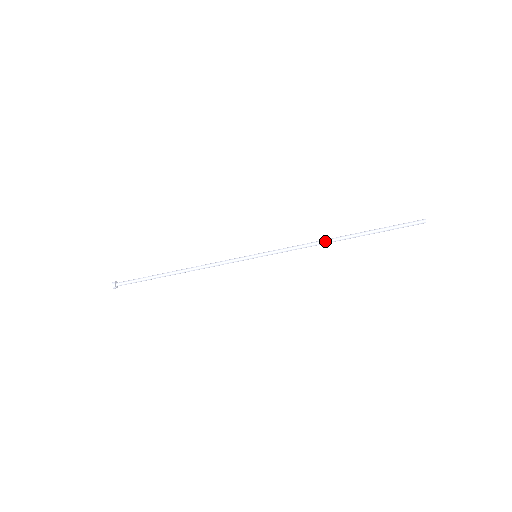
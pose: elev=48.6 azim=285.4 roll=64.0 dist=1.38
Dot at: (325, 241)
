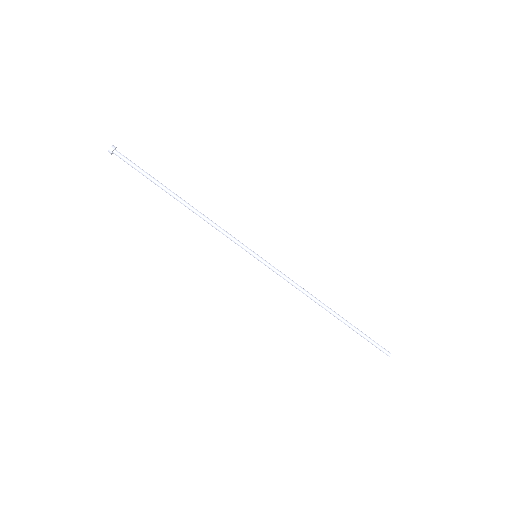
Dot at: (316, 299)
